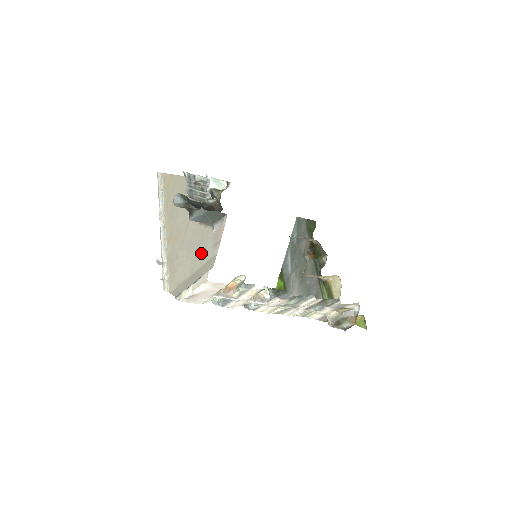
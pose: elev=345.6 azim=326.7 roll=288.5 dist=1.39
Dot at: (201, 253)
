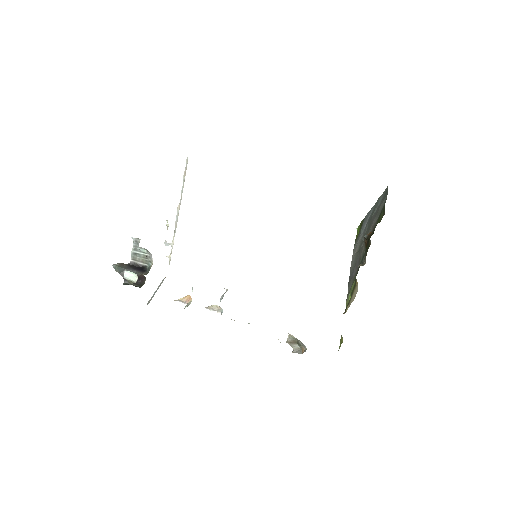
Dot at: occluded
